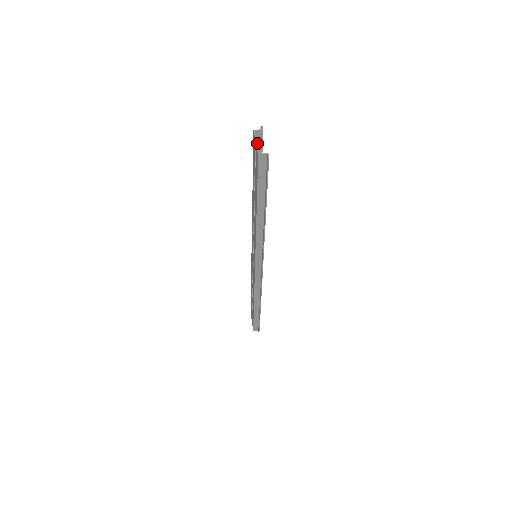
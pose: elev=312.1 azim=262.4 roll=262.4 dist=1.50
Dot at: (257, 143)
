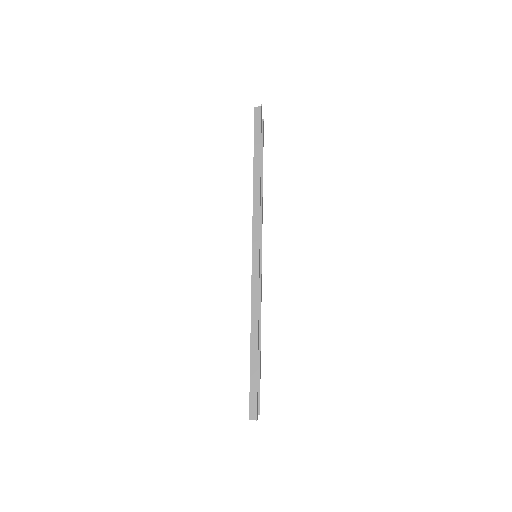
Dot at: occluded
